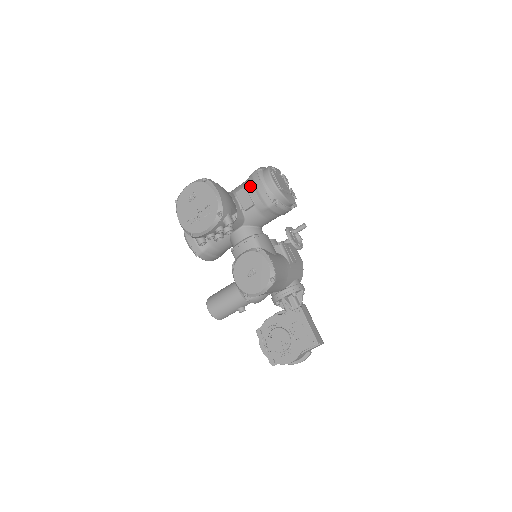
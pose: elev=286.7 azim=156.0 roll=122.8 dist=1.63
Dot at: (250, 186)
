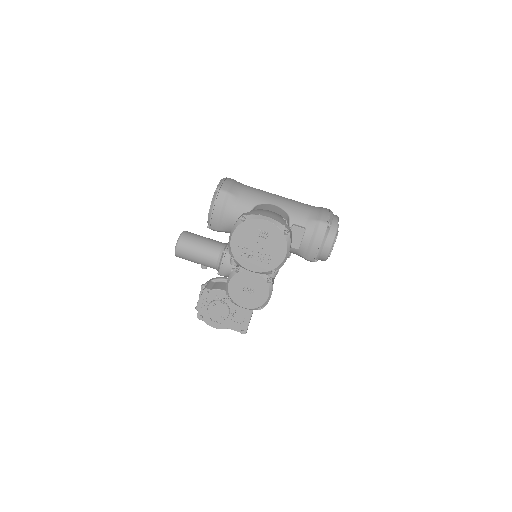
Dot at: (309, 233)
